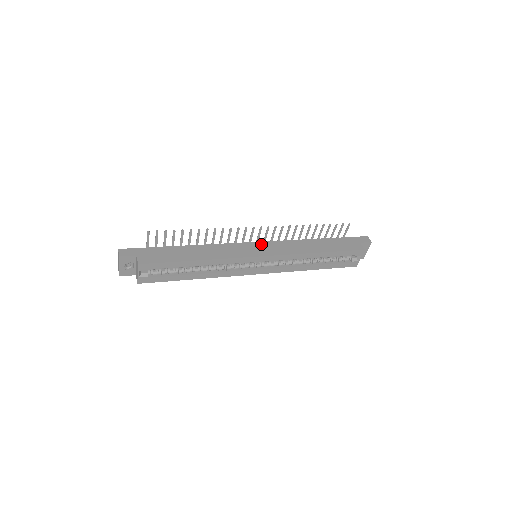
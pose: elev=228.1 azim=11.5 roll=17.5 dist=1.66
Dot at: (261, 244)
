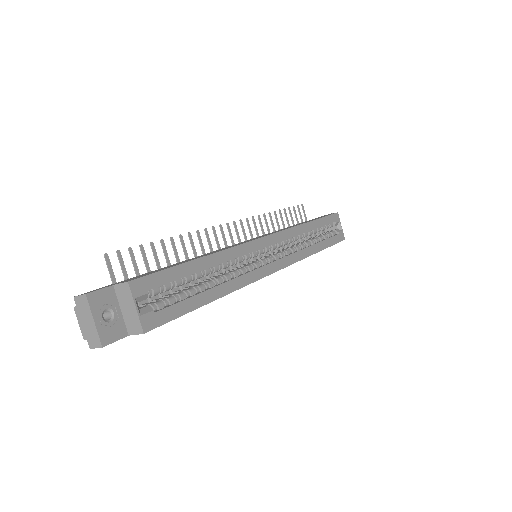
Dot at: (250, 239)
